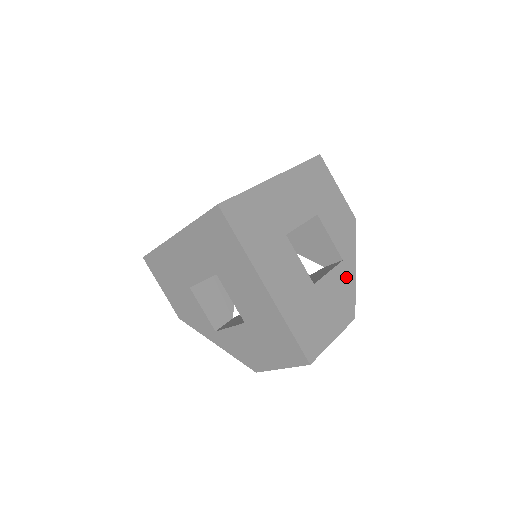
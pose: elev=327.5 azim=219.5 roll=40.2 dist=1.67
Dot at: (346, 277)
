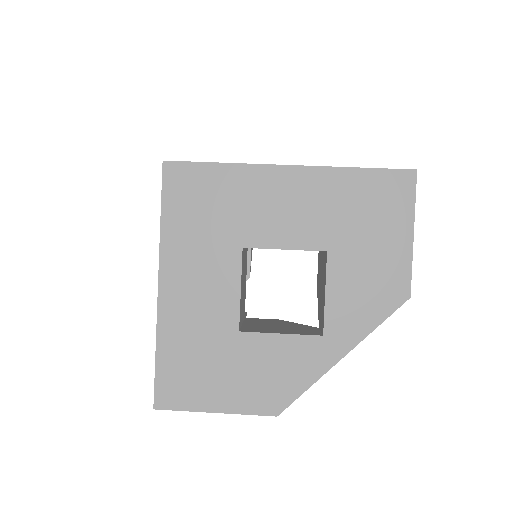
Dot at: (309, 359)
